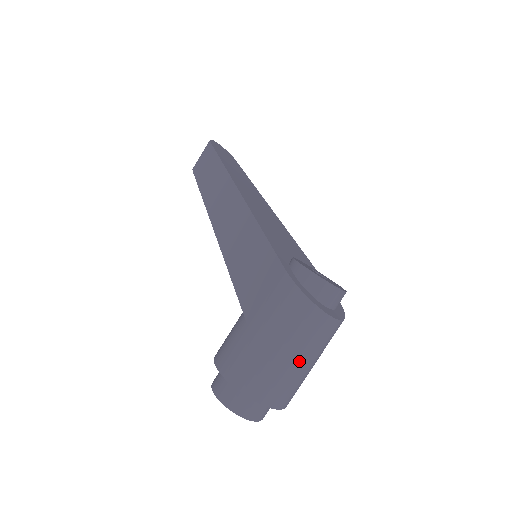
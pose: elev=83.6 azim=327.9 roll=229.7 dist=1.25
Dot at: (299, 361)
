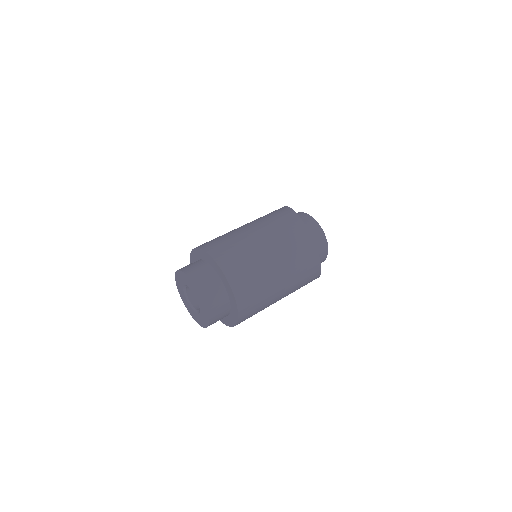
Dot at: (270, 253)
